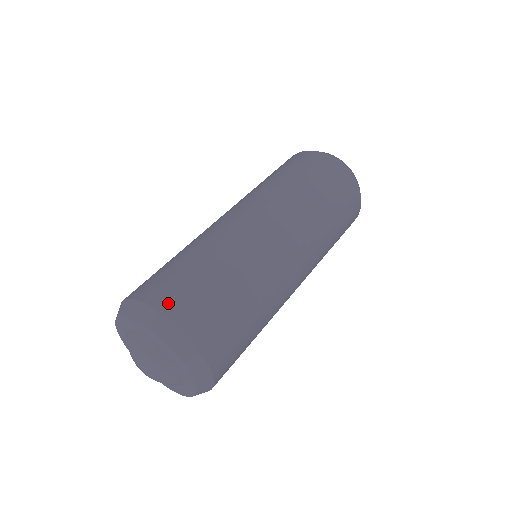
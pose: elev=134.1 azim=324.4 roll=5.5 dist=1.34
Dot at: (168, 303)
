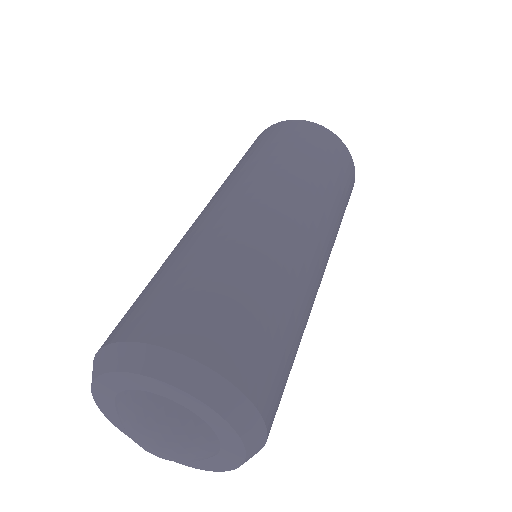
Dot at: (144, 327)
